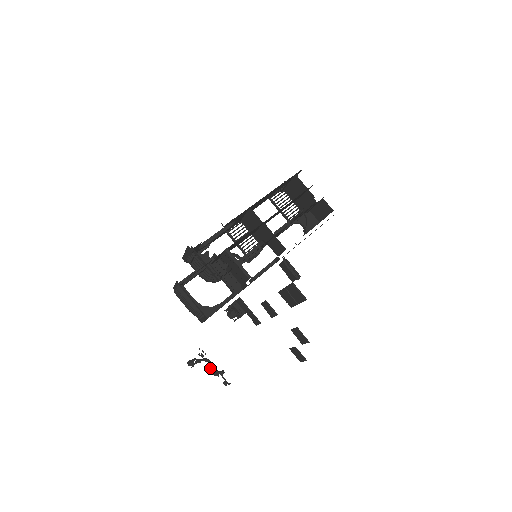
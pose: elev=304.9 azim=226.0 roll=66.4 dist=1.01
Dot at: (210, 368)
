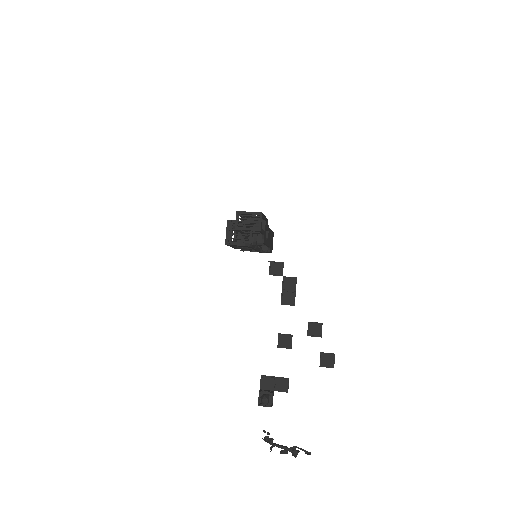
Dot at: (285, 450)
